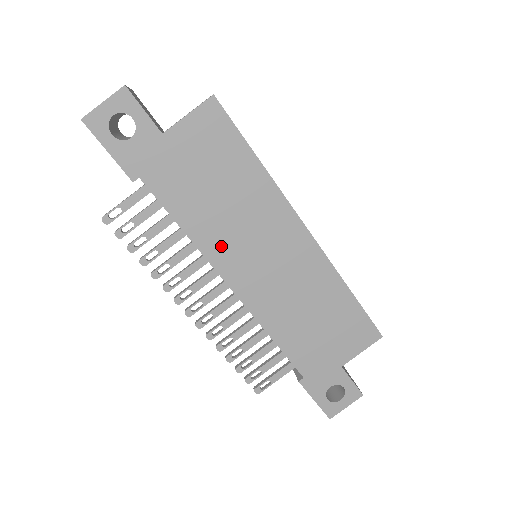
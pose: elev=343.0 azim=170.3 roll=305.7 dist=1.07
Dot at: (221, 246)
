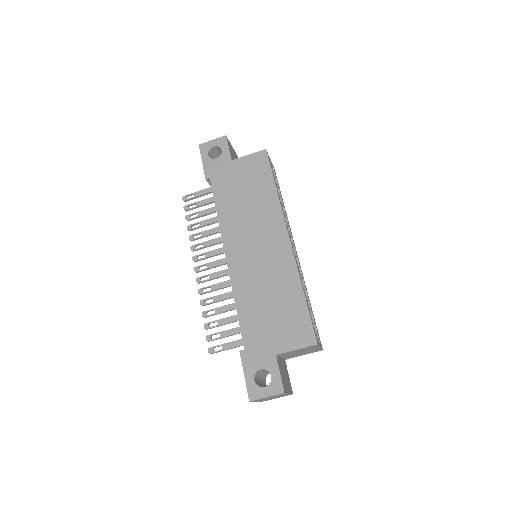
Dot at: (233, 229)
